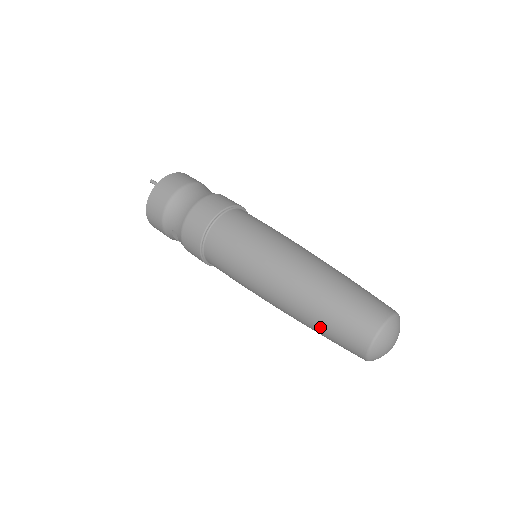
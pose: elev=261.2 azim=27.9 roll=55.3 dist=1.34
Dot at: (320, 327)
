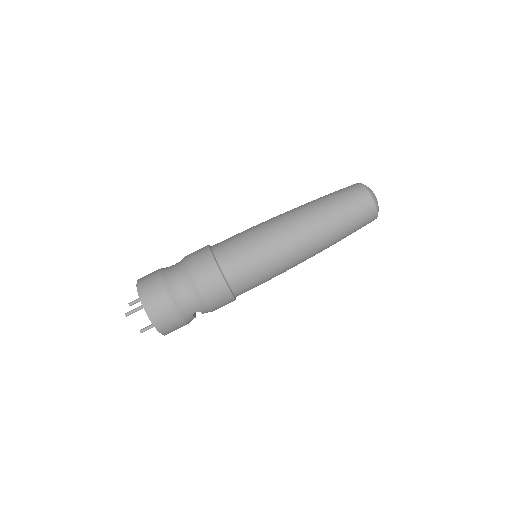
Dot at: (345, 235)
